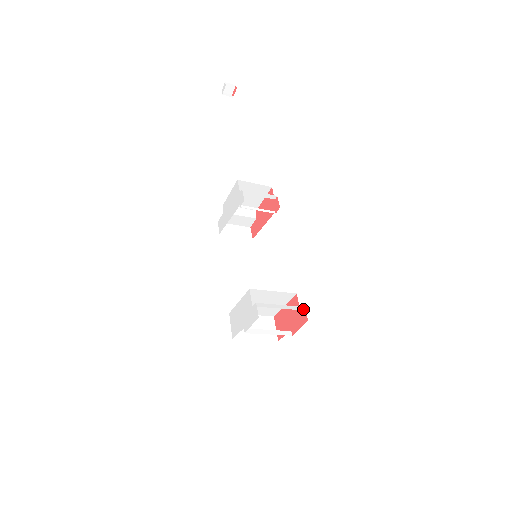
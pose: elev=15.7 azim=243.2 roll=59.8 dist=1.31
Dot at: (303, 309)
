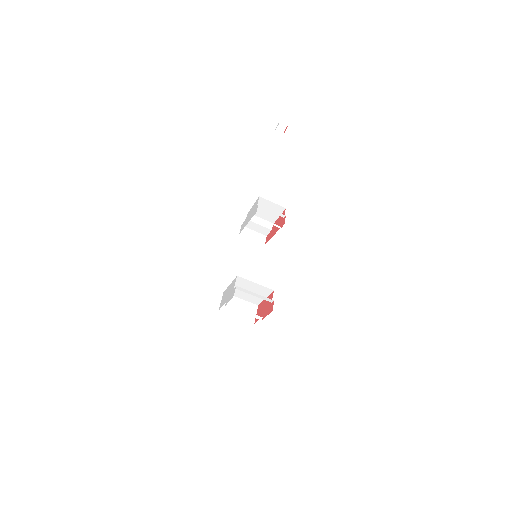
Dot at: (273, 302)
